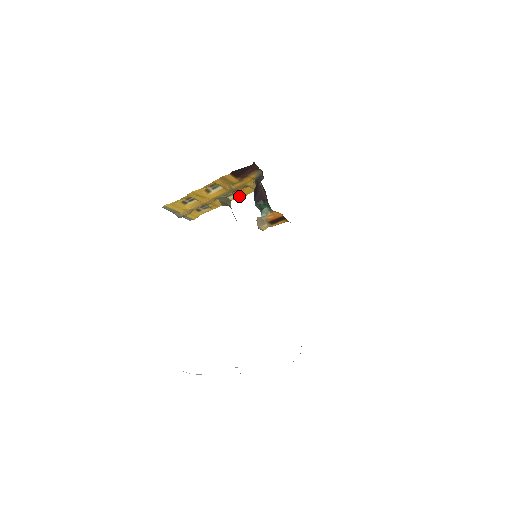
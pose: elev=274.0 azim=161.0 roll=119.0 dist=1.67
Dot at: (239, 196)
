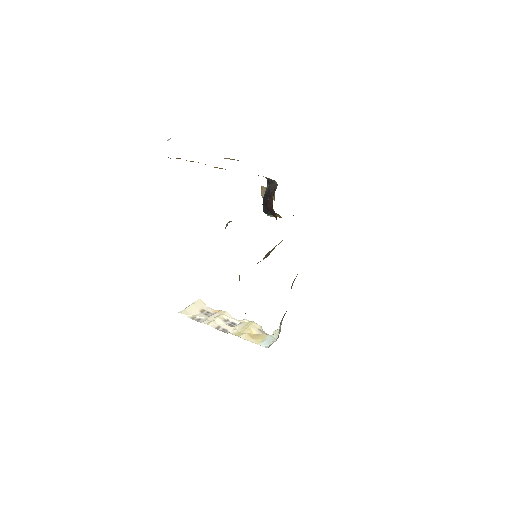
Dot at: occluded
